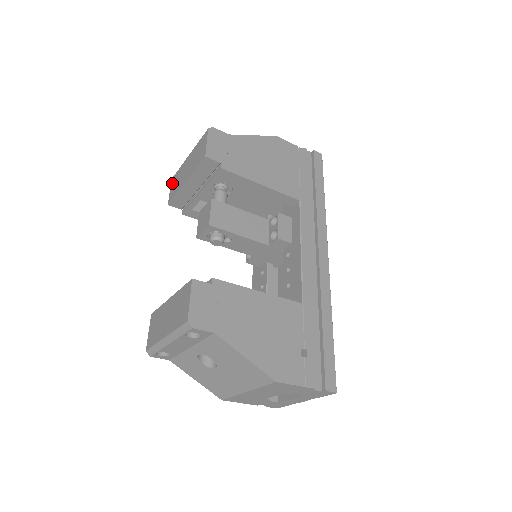
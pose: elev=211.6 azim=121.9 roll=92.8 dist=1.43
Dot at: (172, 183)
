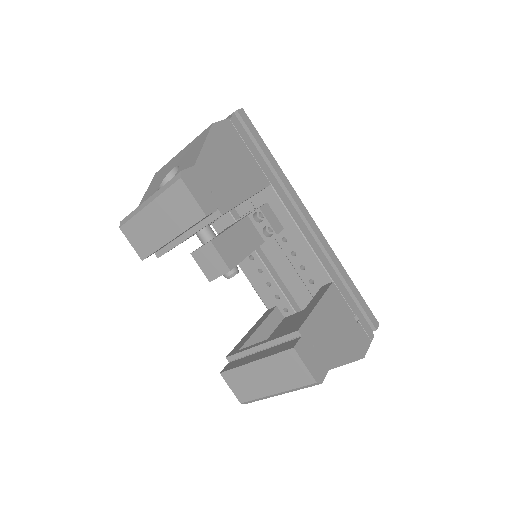
Dot at: (128, 235)
